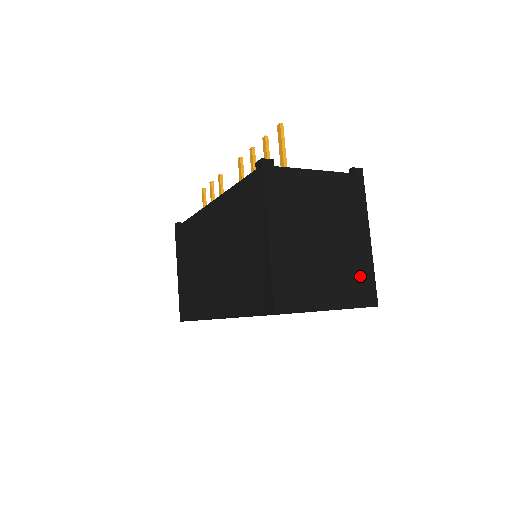
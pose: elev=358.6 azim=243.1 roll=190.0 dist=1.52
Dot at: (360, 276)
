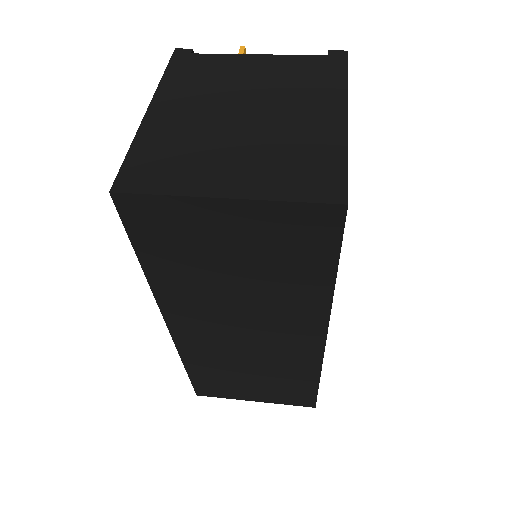
Dot at: (311, 160)
